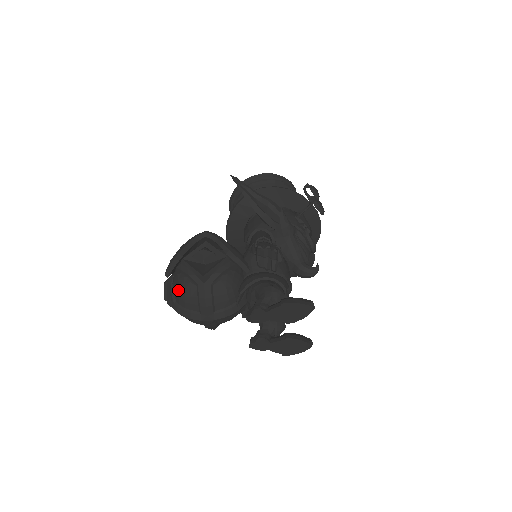
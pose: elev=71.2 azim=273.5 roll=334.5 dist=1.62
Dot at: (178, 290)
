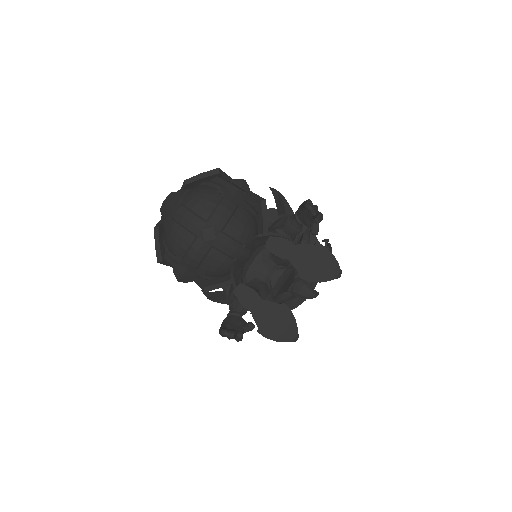
Dot at: (196, 192)
